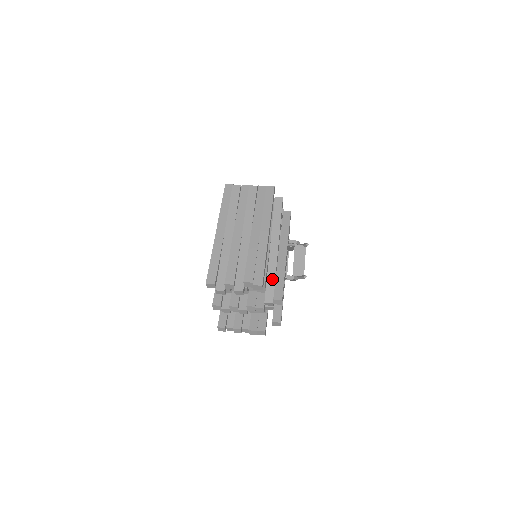
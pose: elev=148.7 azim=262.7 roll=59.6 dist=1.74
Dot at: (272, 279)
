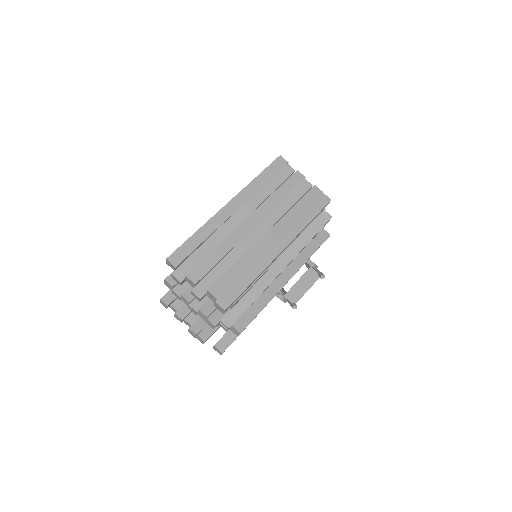
Dot at: (249, 301)
